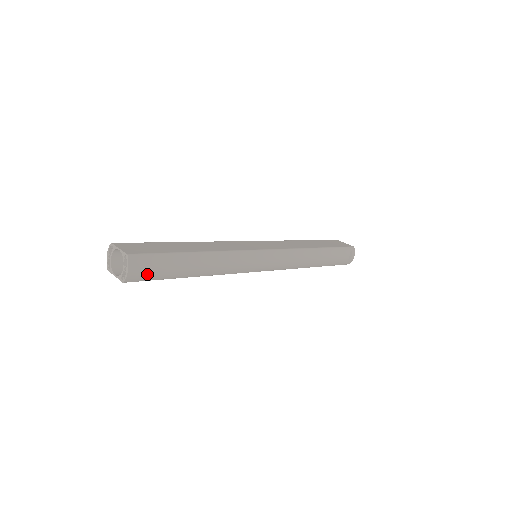
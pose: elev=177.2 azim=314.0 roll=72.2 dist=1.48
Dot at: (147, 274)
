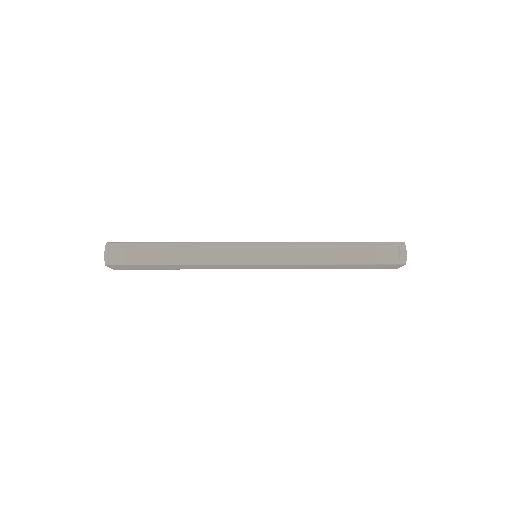
Dot at: (122, 257)
